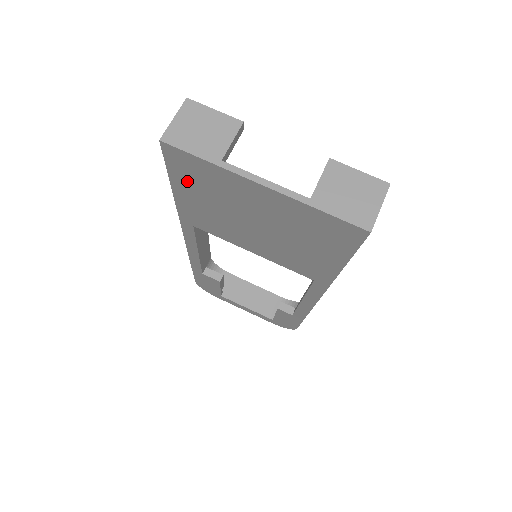
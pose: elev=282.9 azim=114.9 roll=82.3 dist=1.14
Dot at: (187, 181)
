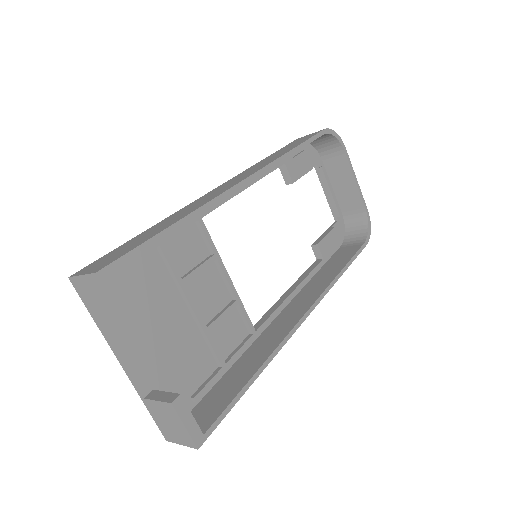
Dot at: occluded
